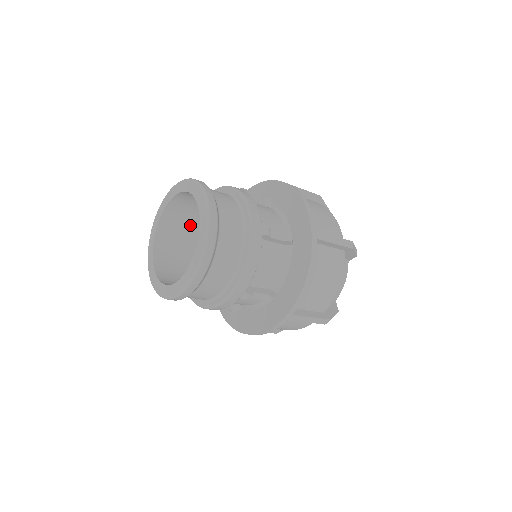
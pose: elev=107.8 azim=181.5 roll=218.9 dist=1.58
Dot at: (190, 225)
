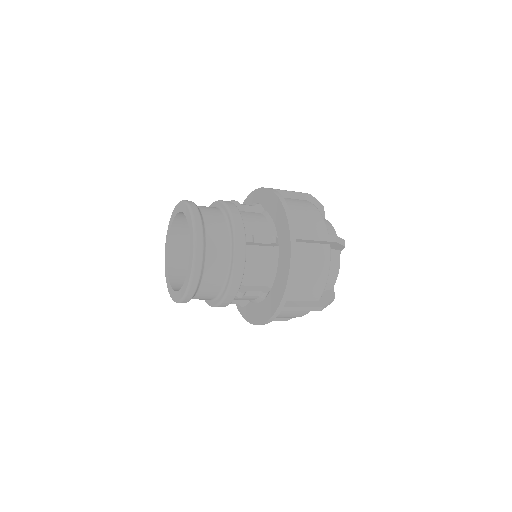
Dot at: occluded
